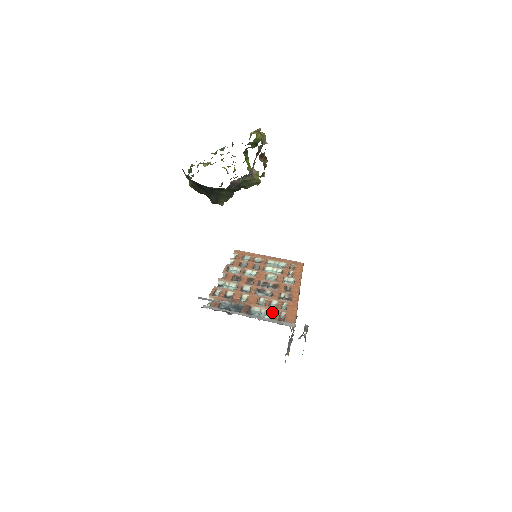
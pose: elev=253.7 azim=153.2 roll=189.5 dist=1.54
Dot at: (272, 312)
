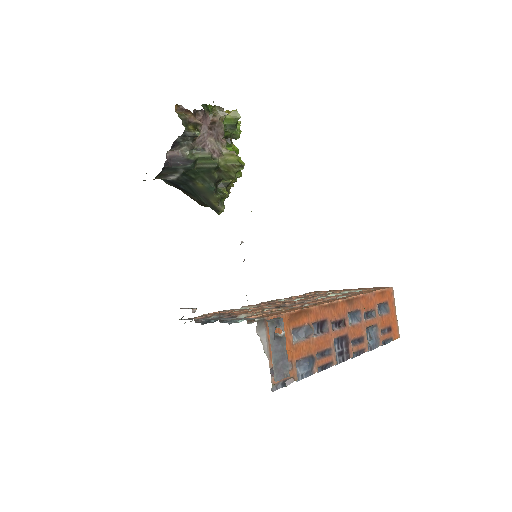
Dot at: occluded
